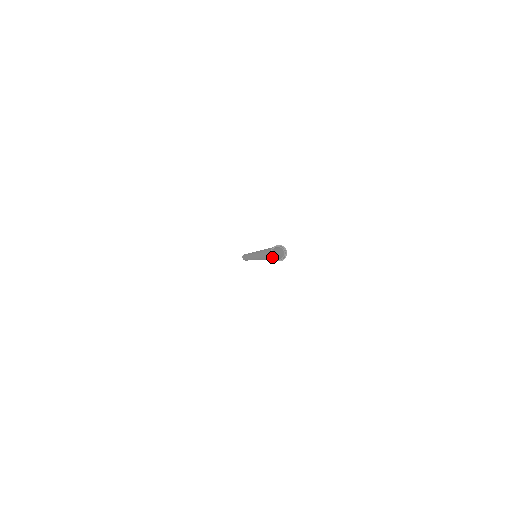
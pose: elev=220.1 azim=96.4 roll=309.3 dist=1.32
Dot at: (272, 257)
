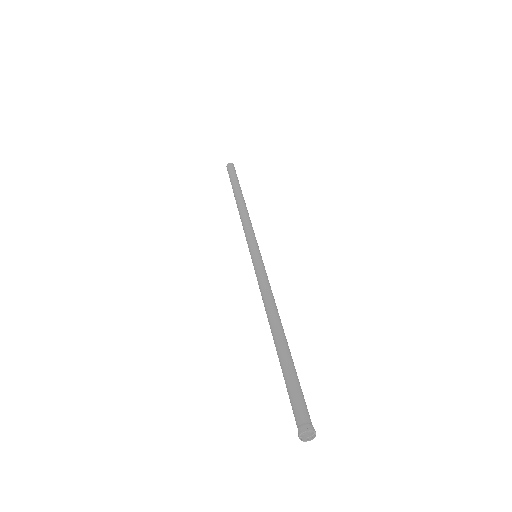
Dot at: occluded
